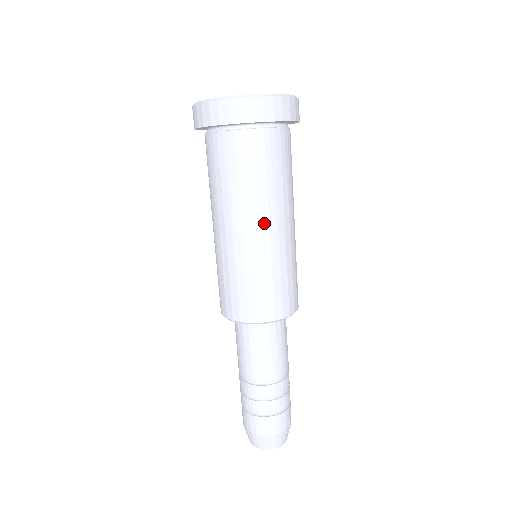
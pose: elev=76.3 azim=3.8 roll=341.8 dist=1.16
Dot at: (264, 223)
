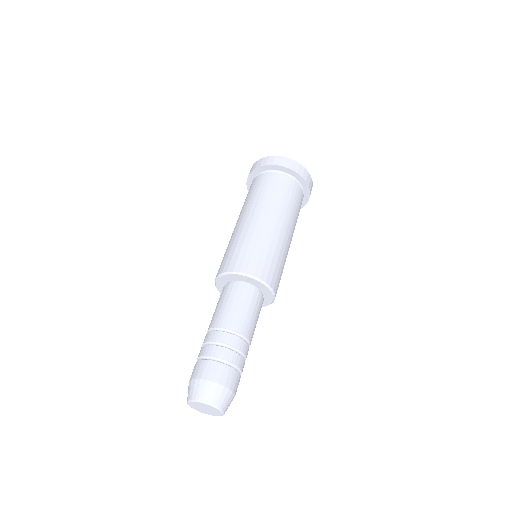
Dot at: (250, 214)
